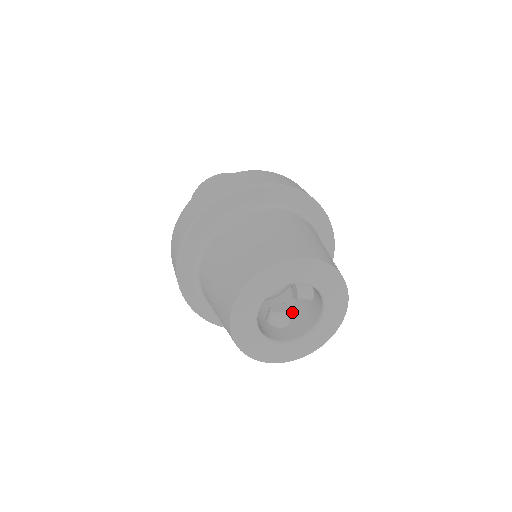
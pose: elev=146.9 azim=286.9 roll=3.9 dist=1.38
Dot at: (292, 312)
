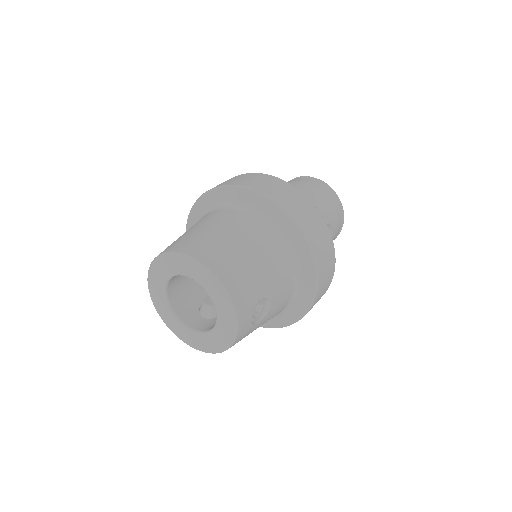
Dot at: occluded
